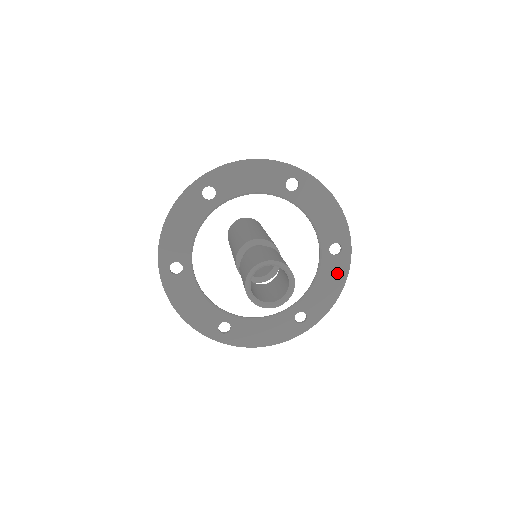
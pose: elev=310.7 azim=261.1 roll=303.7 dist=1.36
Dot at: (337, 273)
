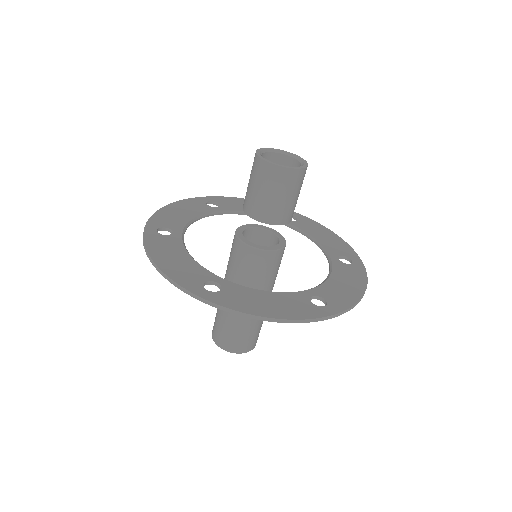
Dot at: (314, 227)
